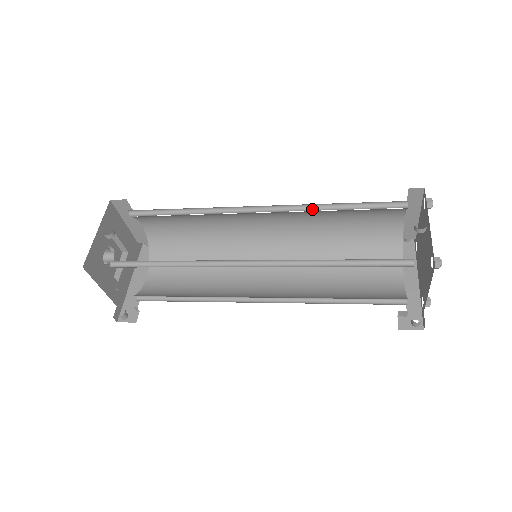
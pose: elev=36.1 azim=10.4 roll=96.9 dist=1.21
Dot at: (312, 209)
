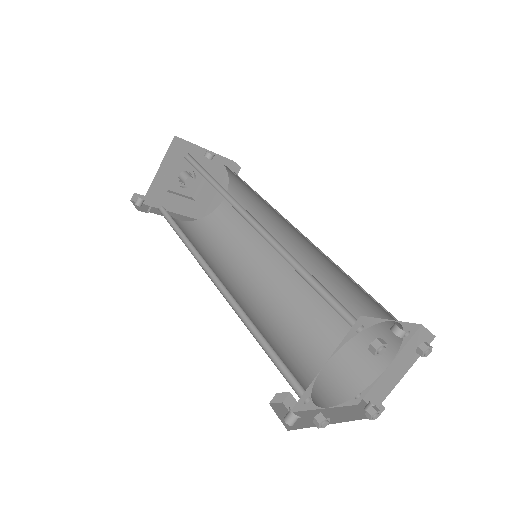
Dot at: (332, 270)
